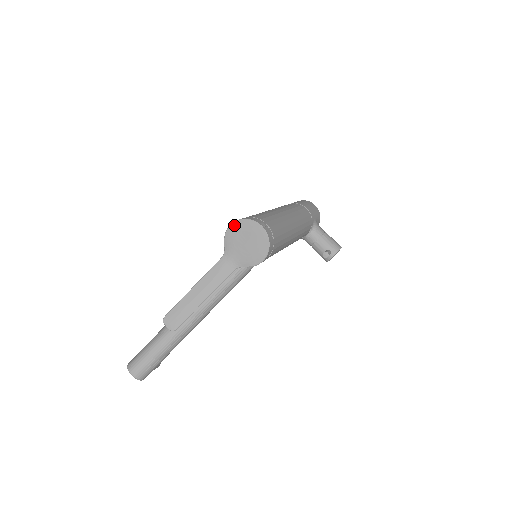
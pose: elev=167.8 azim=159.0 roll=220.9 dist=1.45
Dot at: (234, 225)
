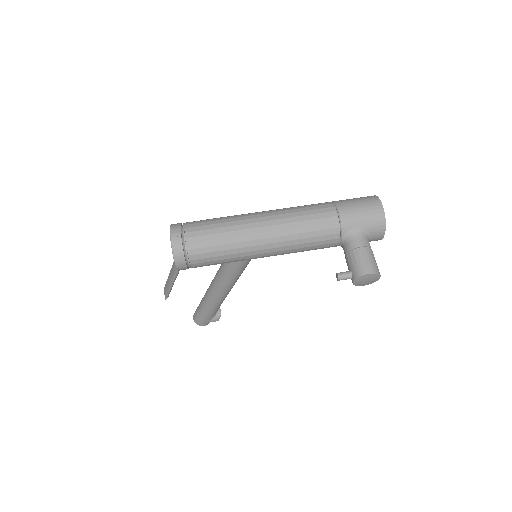
Dot at: occluded
